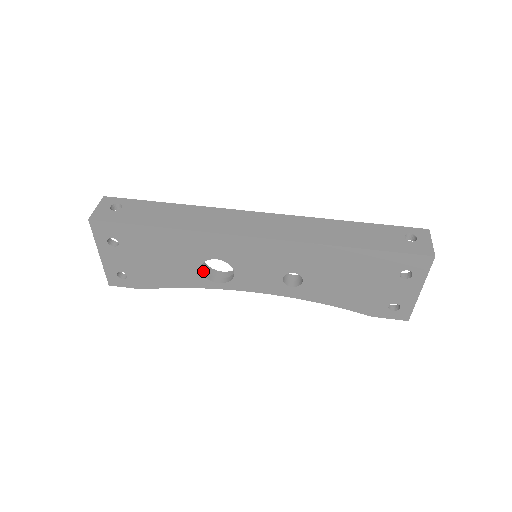
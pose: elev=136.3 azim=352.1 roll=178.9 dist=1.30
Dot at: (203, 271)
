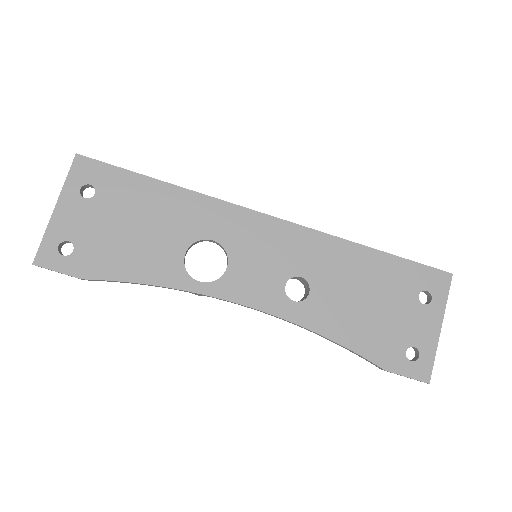
Dot at: (184, 263)
